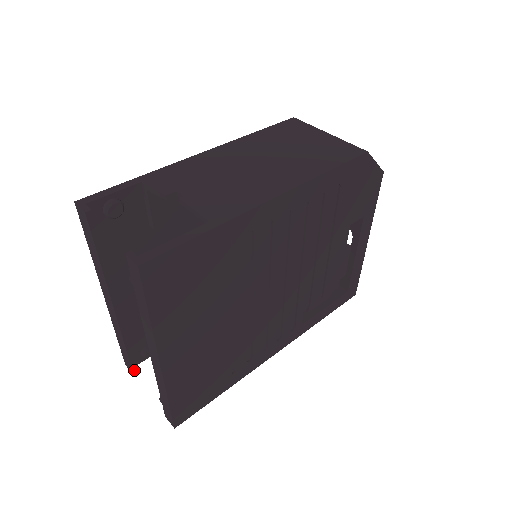
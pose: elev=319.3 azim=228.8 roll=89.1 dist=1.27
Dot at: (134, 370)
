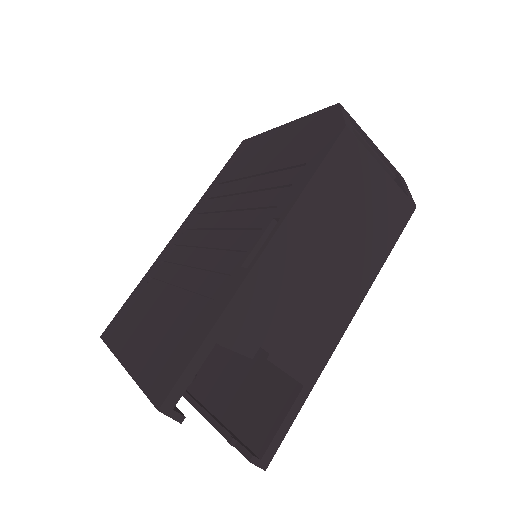
Dot at: occluded
